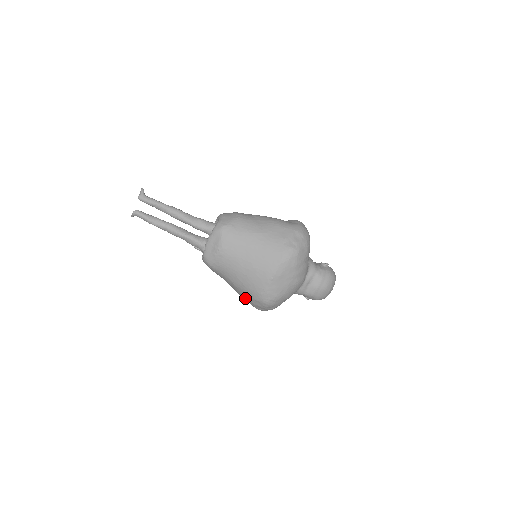
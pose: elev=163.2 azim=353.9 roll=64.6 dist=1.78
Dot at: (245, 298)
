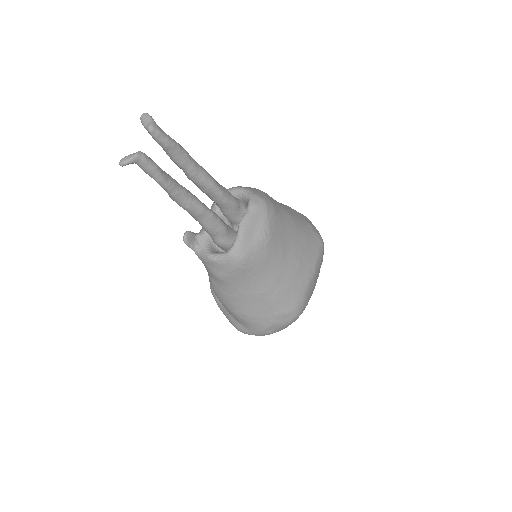
Dot at: (261, 316)
